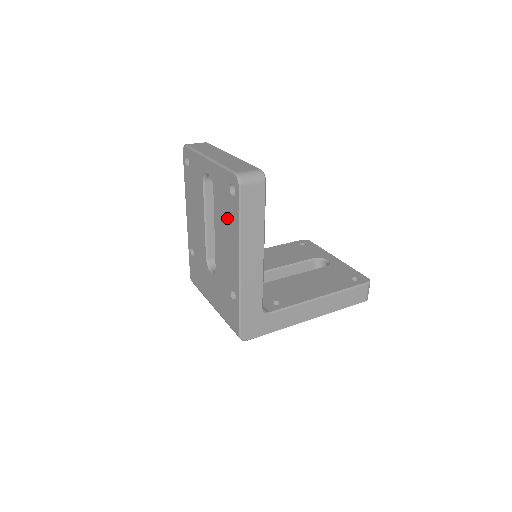
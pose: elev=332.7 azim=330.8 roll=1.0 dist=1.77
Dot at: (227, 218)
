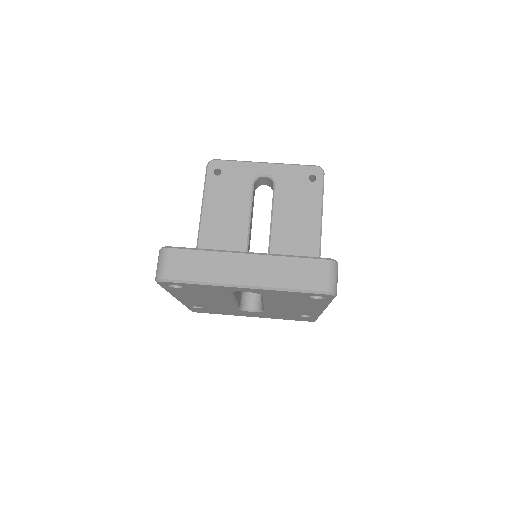
Dot at: (300, 303)
